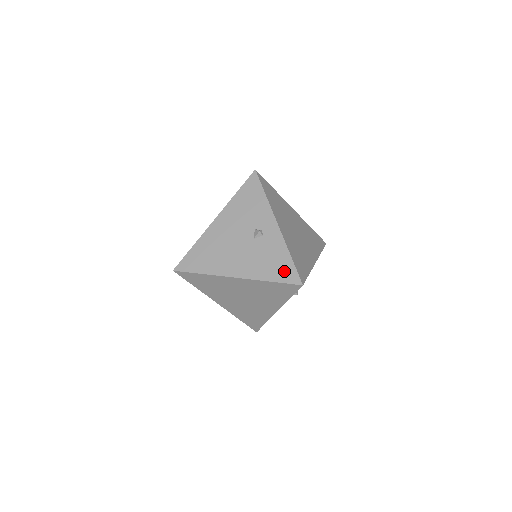
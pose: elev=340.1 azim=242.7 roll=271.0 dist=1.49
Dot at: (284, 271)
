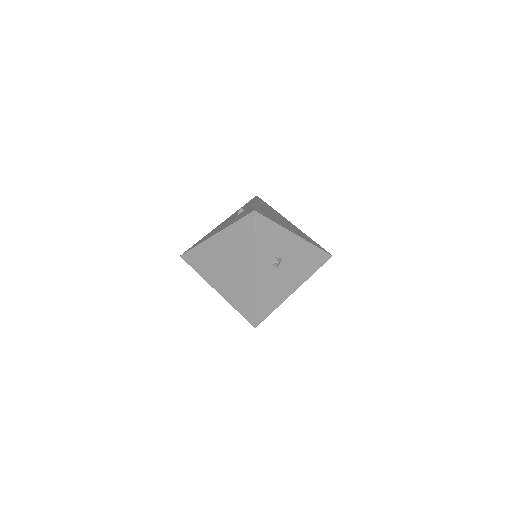
Dot at: (246, 213)
